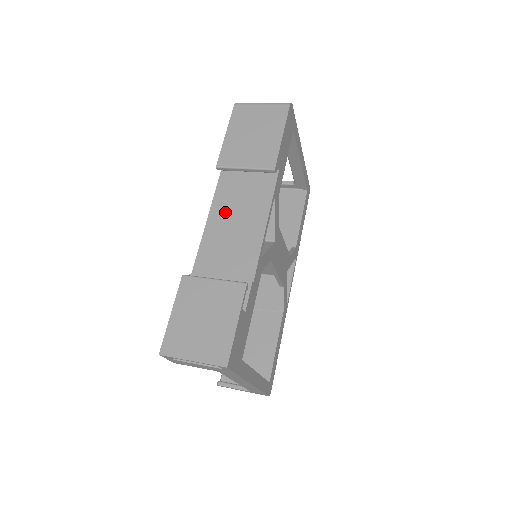
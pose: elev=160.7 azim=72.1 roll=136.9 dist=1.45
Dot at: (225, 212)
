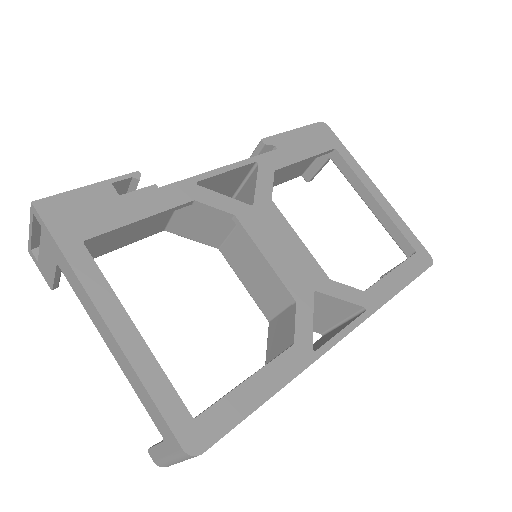
Dot at: occluded
